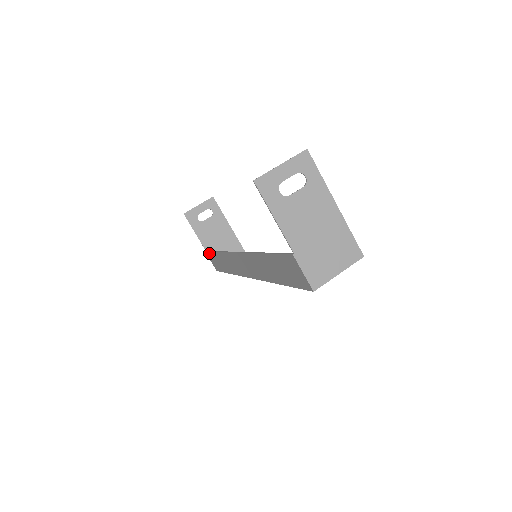
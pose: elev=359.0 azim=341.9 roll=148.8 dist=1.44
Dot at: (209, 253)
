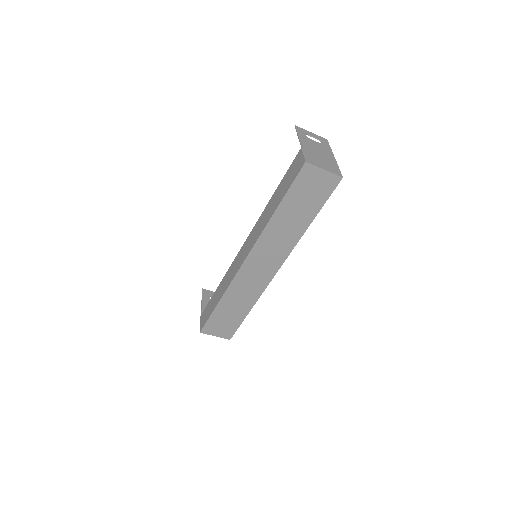
Dot at: (205, 308)
